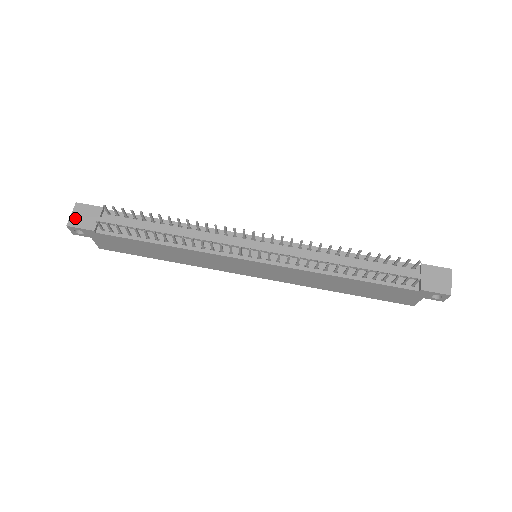
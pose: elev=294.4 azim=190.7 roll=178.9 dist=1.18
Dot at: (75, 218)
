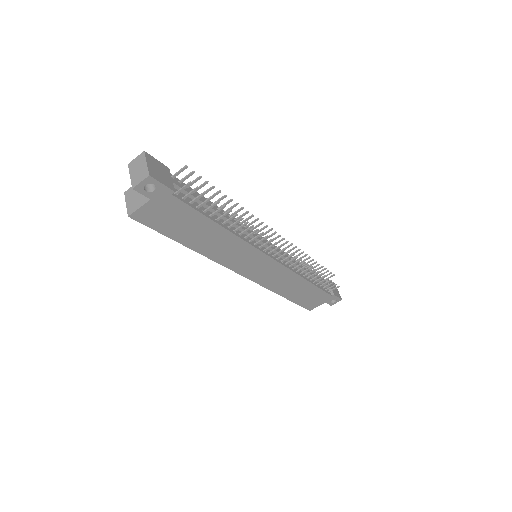
Dot at: (153, 169)
